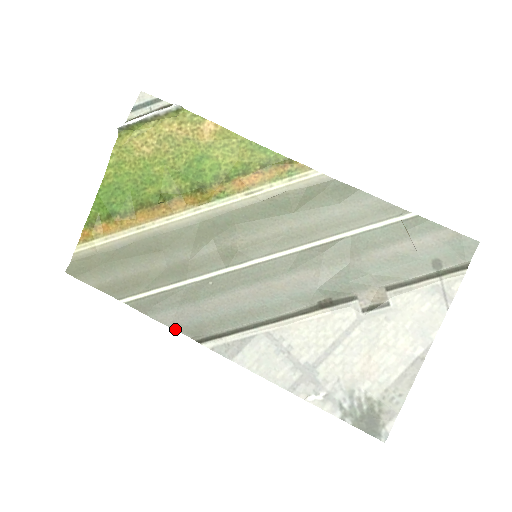
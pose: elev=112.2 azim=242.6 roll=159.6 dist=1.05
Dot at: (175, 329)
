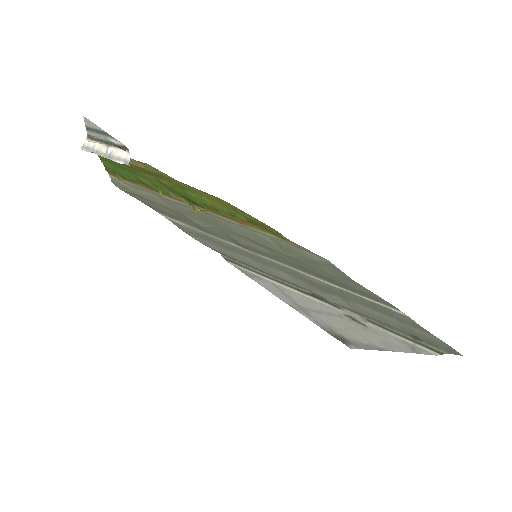
Dot at: (207, 246)
